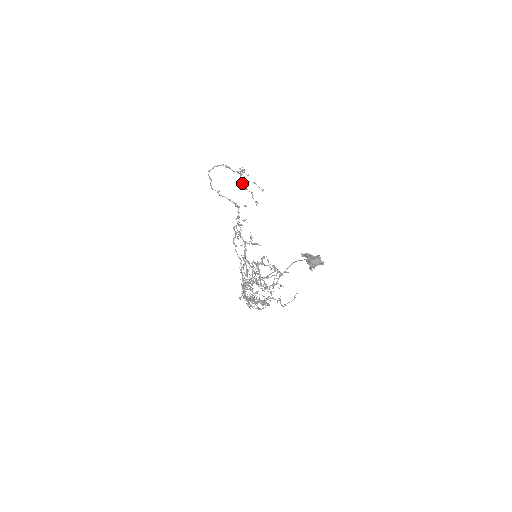
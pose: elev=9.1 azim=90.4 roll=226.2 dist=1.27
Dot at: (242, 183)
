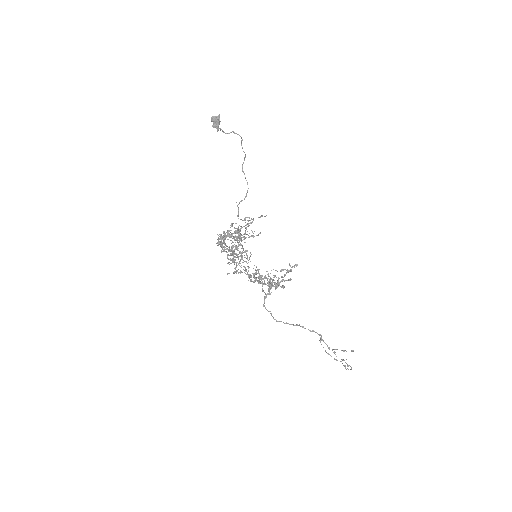
Dot at: (321, 340)
